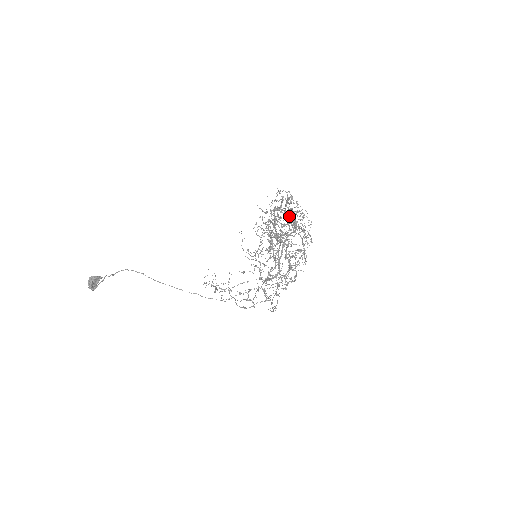
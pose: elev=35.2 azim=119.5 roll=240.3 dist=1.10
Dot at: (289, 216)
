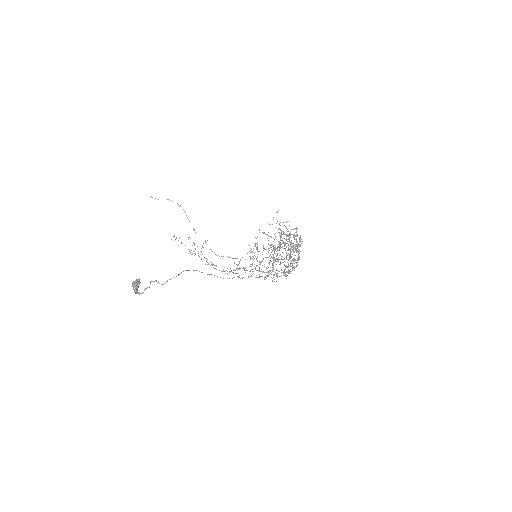
Dot at: occluded
